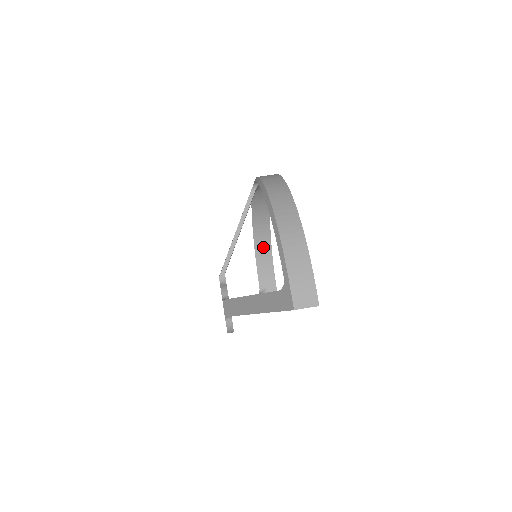
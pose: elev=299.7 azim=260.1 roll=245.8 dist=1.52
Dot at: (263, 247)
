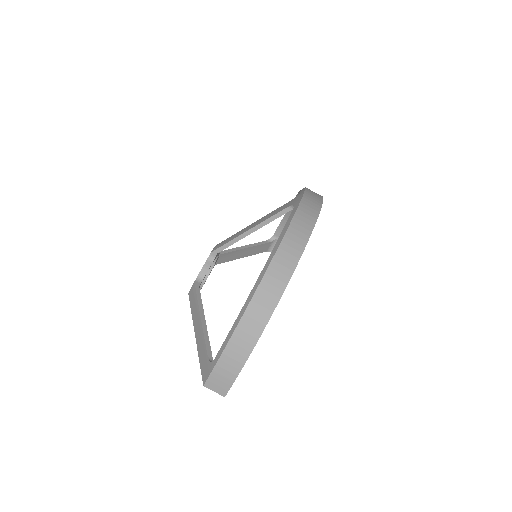
Dot at: occluded
